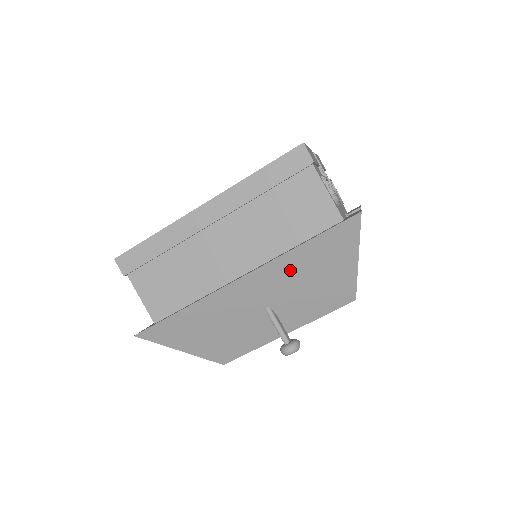
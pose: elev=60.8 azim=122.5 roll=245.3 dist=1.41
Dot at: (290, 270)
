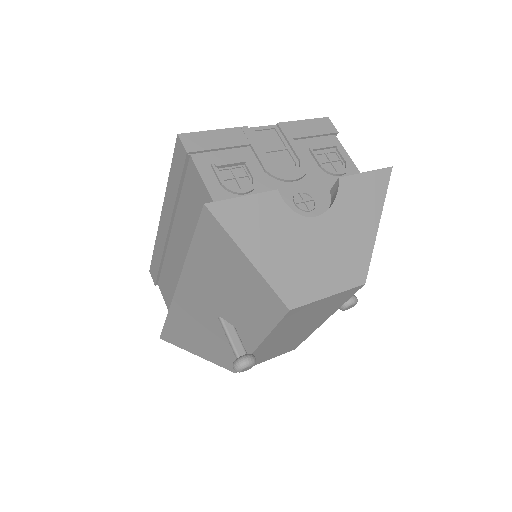
Dot at: (203, 277)
